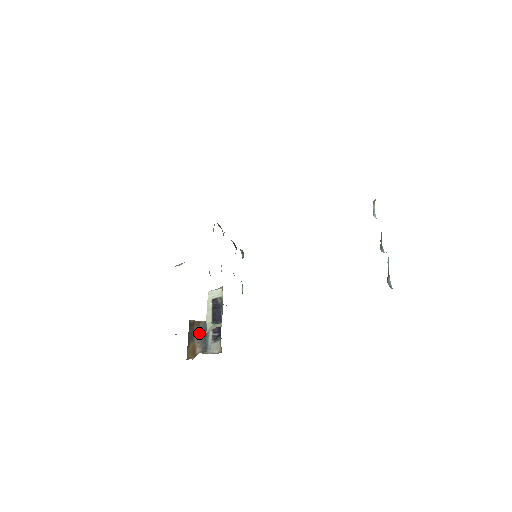
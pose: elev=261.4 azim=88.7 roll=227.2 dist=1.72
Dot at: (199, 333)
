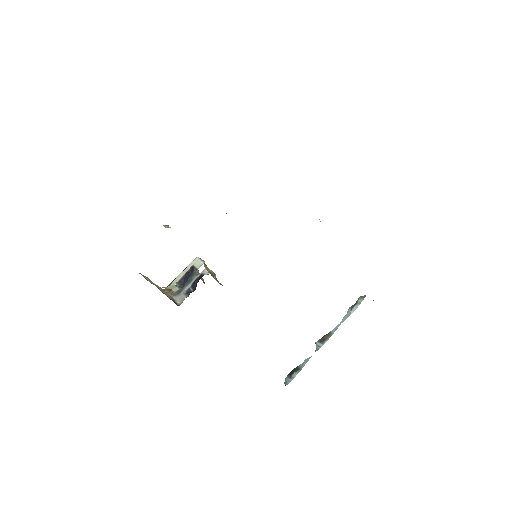
Dot at: occluded
